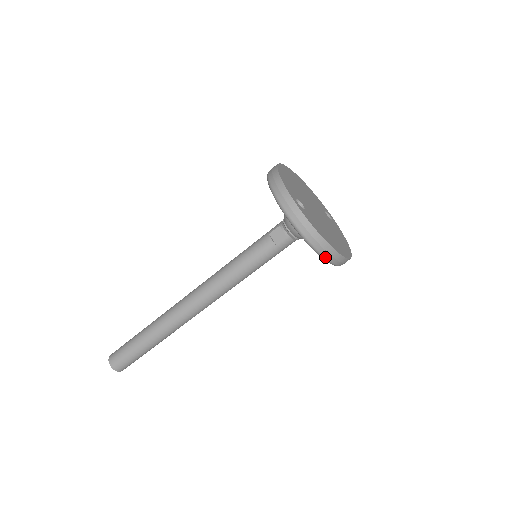
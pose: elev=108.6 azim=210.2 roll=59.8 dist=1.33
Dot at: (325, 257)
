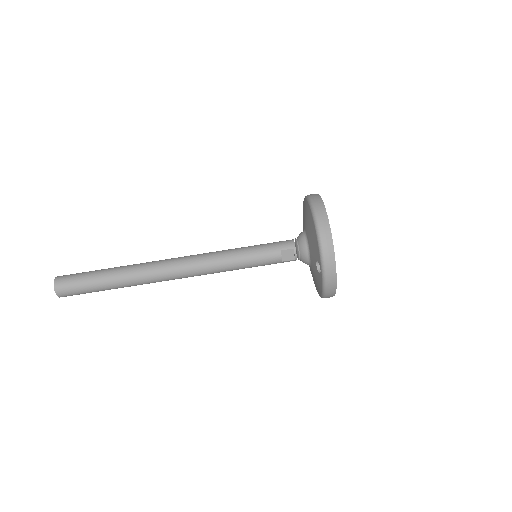
Dot at: occluded
